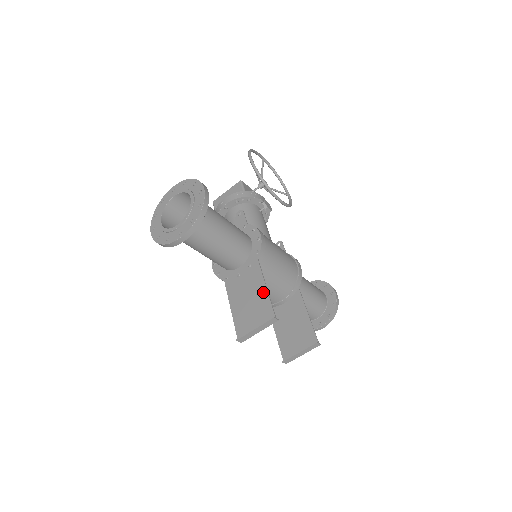
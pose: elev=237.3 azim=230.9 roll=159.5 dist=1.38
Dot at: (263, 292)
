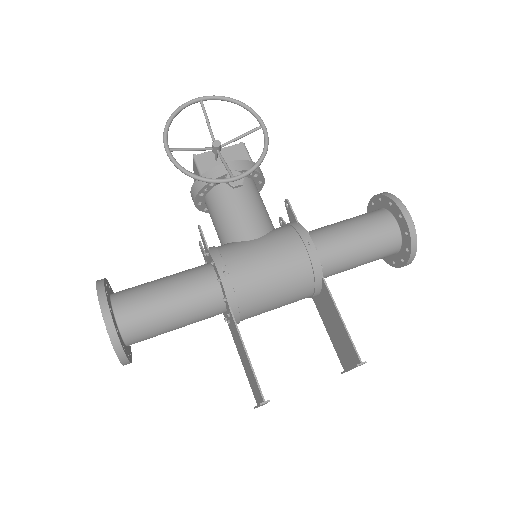
Dot at: (247, 360)
